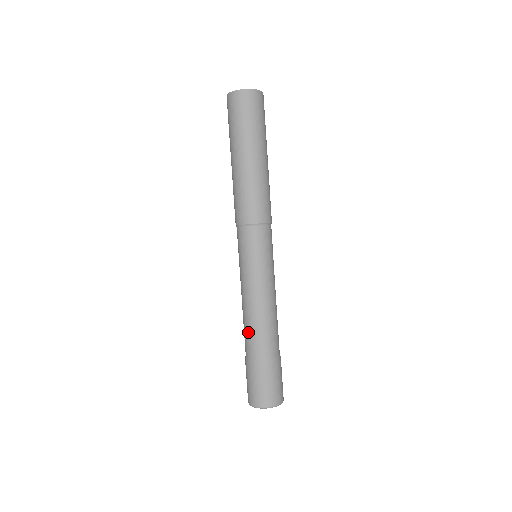
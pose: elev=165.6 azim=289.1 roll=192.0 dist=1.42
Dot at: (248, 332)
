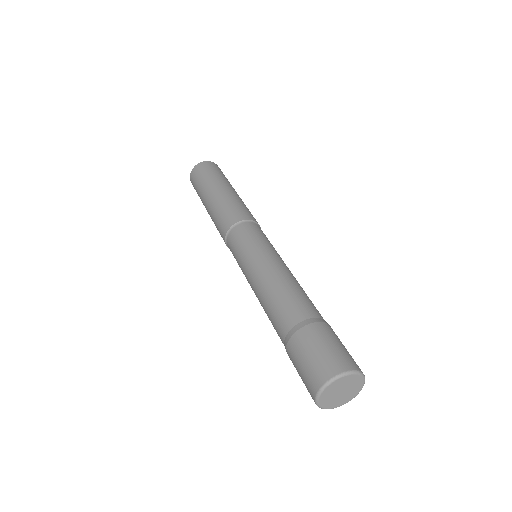
Dot at: (281, 301)
